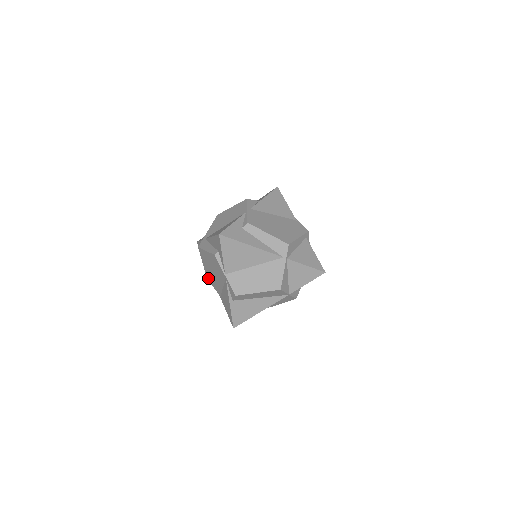
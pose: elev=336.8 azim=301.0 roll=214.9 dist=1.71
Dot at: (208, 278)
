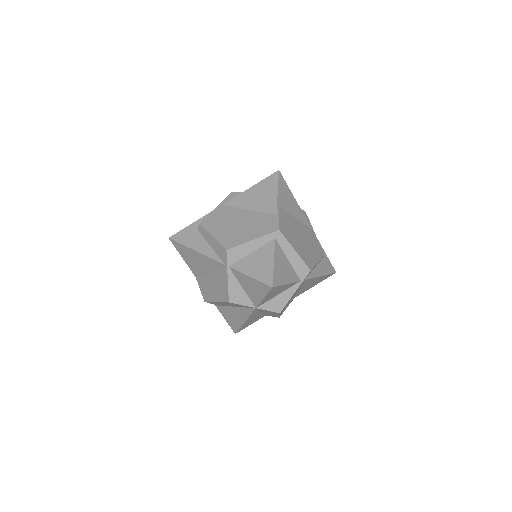
Dot at: occluded
